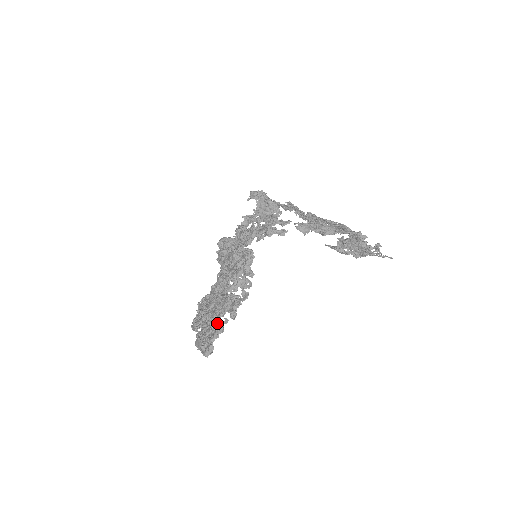
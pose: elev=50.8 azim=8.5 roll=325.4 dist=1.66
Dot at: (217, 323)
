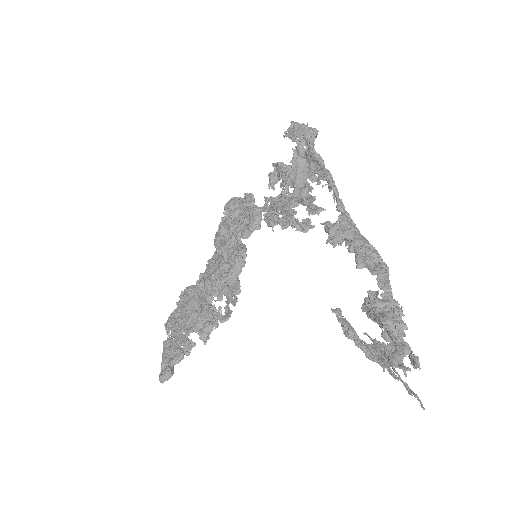
Dot at: (182, 342)
